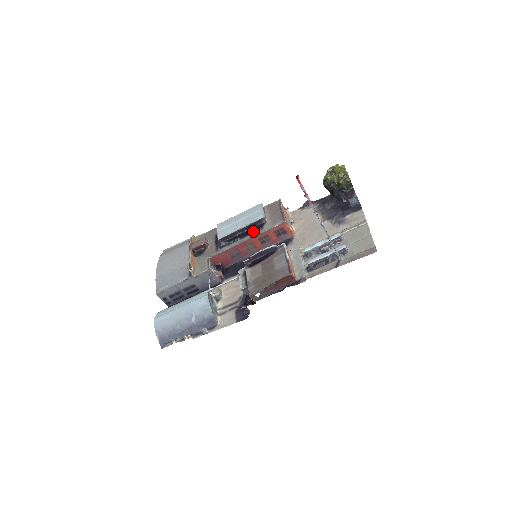
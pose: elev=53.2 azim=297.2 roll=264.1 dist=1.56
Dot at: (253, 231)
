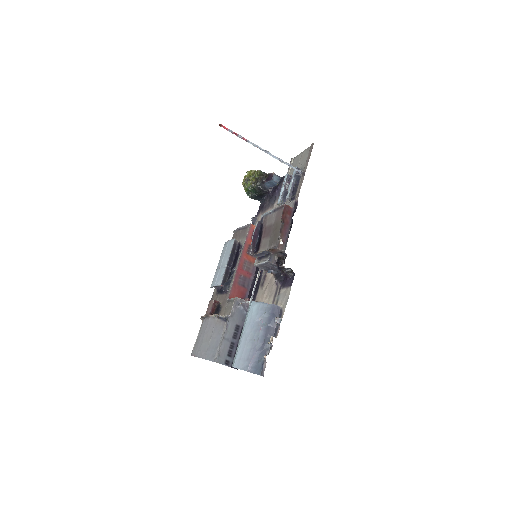
Dot at: (238, 255)
